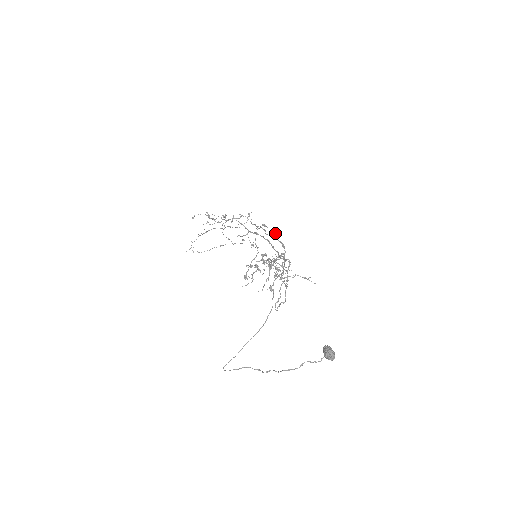
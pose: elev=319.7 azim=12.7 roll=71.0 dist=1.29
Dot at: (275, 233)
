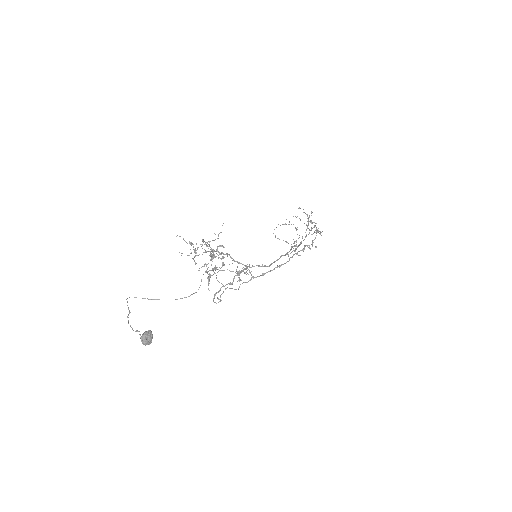
Dot at: (299, 255)
